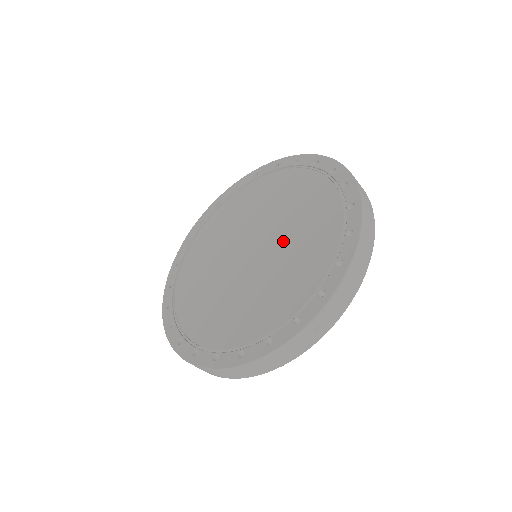
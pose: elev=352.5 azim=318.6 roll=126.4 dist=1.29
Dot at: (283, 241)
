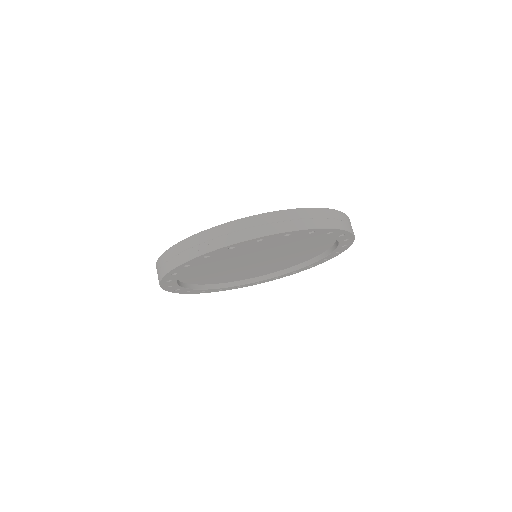
Dot at: occluded
